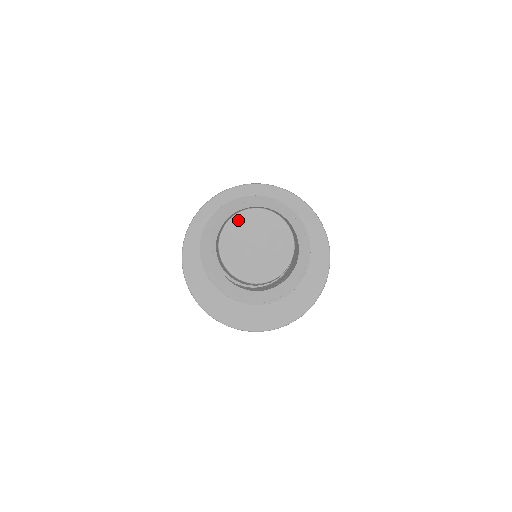
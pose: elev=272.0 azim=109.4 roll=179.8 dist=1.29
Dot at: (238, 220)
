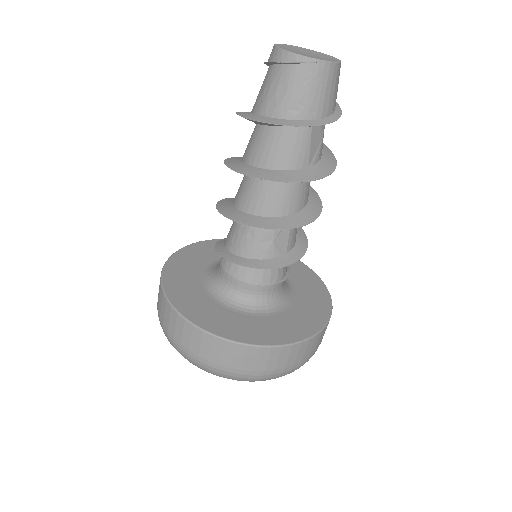
Dot at: (309, 50)
